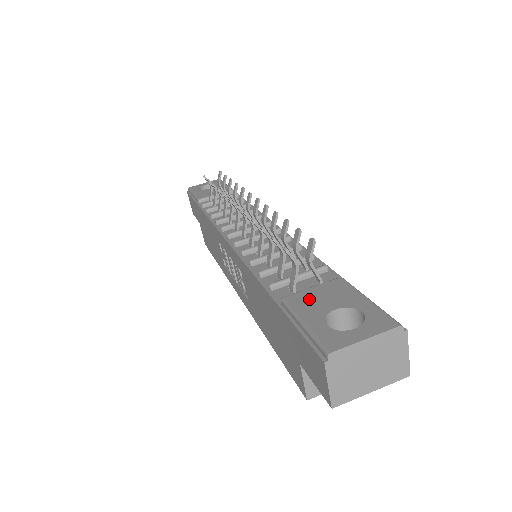
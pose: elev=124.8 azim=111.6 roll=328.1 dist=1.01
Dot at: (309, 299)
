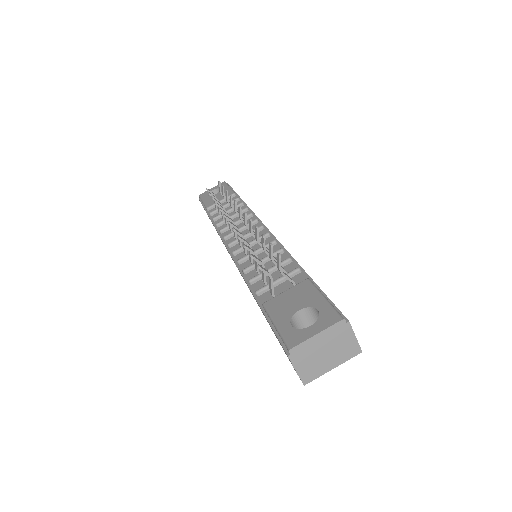
Dot at: (282, 303)
